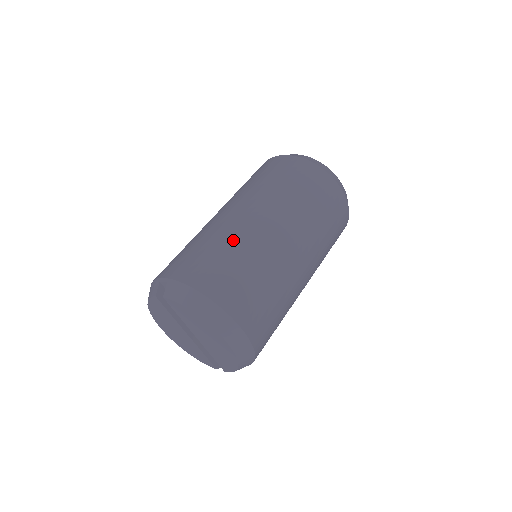
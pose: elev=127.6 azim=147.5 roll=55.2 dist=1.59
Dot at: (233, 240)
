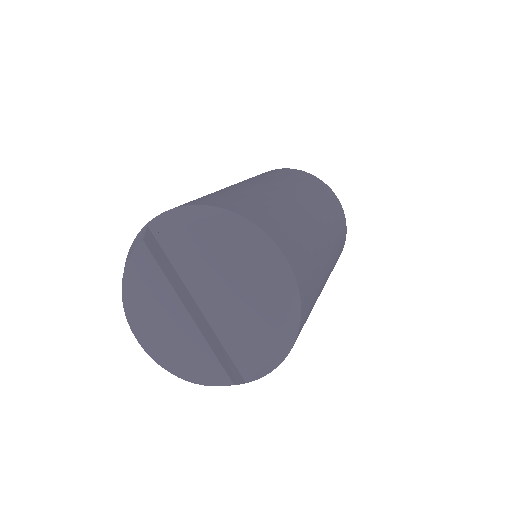
Dot at: (240, 189)
